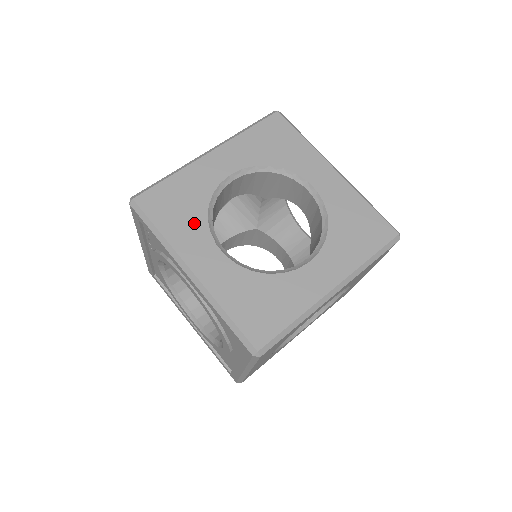
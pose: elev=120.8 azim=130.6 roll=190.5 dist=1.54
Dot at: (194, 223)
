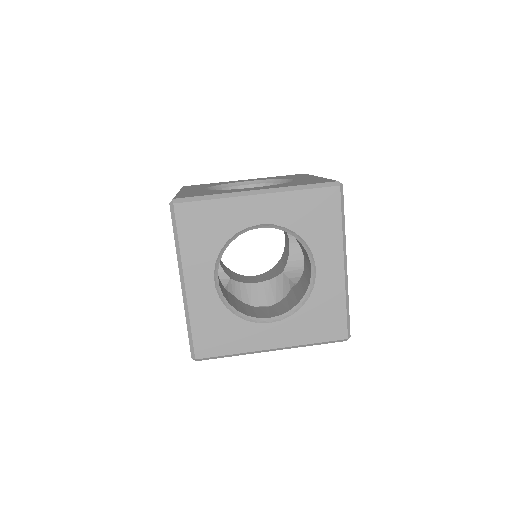
Dot at: occluded
